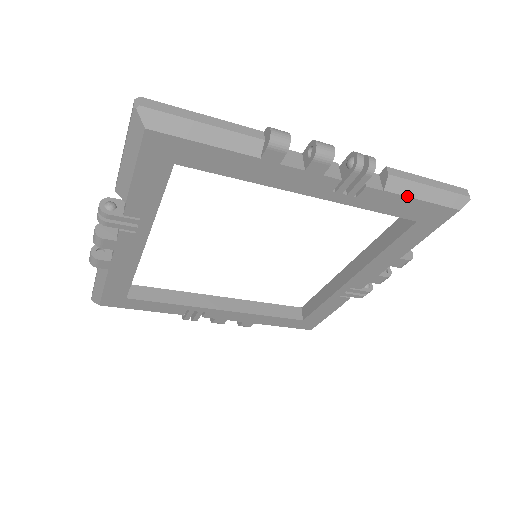
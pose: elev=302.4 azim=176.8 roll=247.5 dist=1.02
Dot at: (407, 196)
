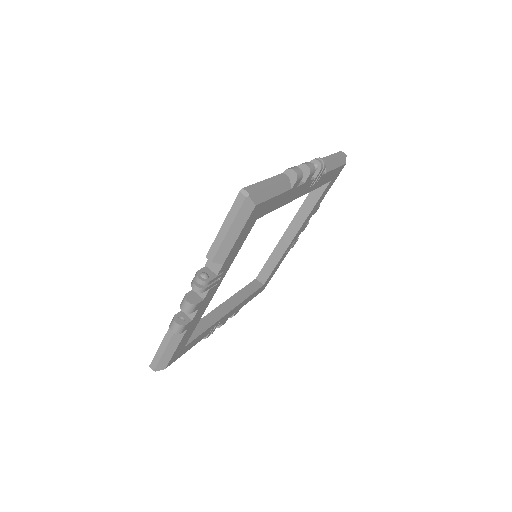
Dot at: (332, 170)
